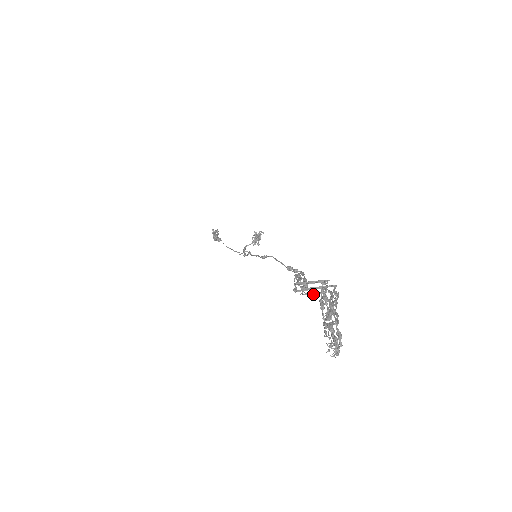
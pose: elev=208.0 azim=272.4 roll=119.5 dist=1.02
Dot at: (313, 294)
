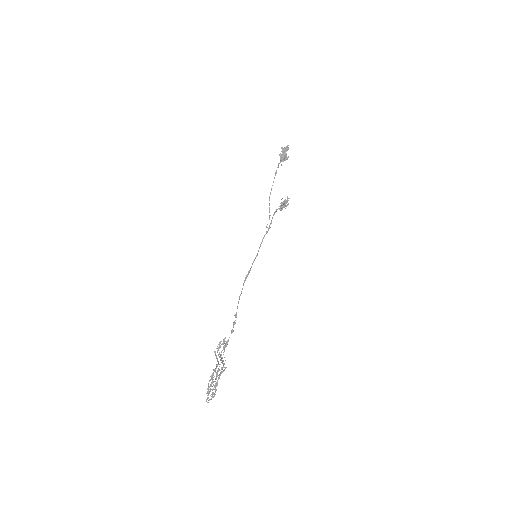
Dot at: occluded
